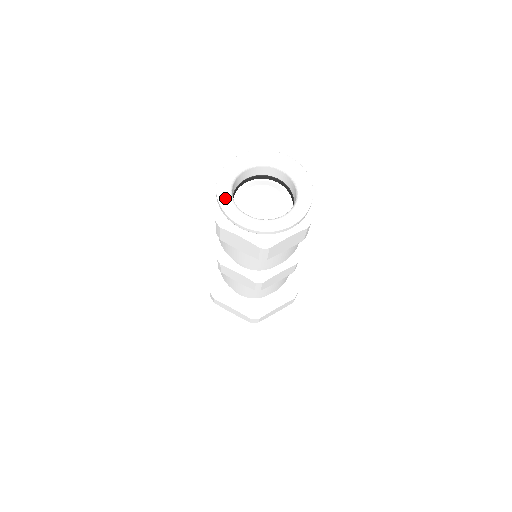
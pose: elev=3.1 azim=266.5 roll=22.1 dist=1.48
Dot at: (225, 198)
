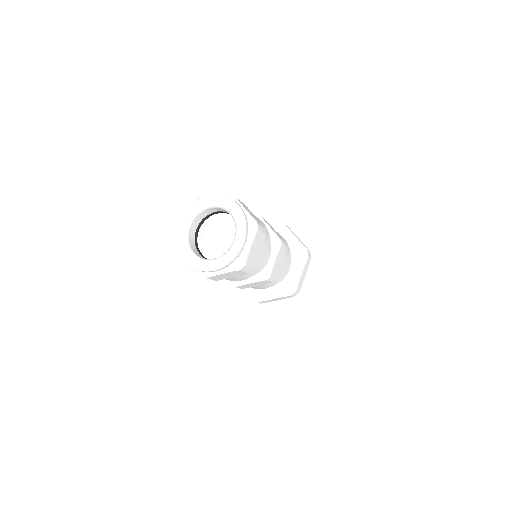
Dot at: (180, 232)
